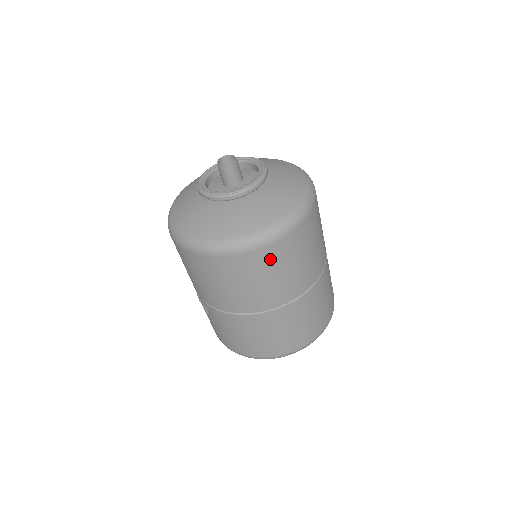
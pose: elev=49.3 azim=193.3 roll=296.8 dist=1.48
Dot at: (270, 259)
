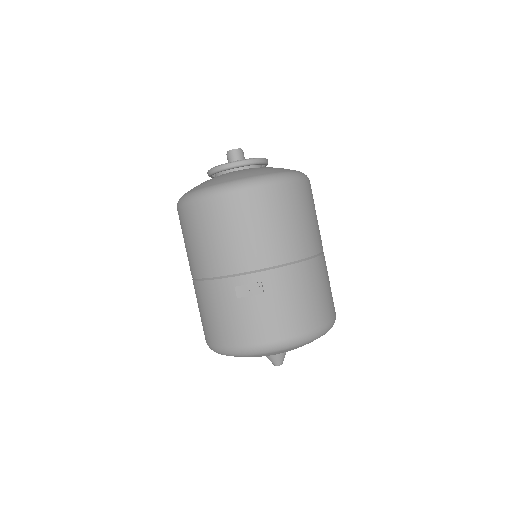
Dot at: (312, 196)
